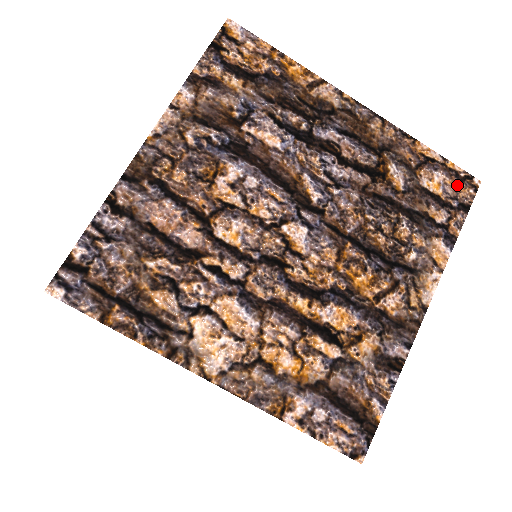
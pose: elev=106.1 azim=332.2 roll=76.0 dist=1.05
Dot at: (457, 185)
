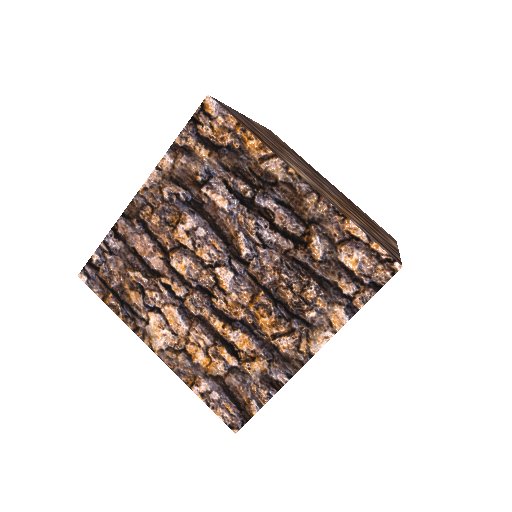
Dot at: (375, 265)
